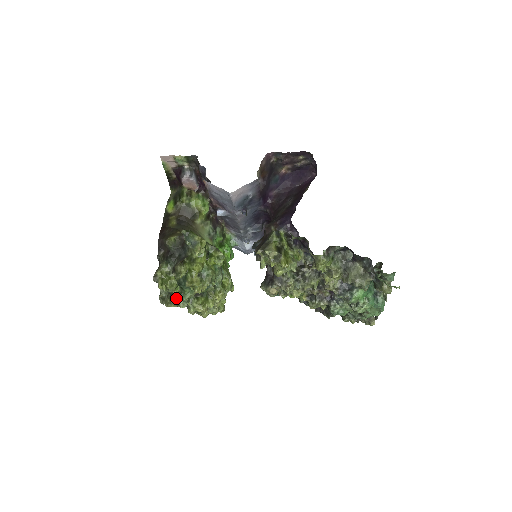
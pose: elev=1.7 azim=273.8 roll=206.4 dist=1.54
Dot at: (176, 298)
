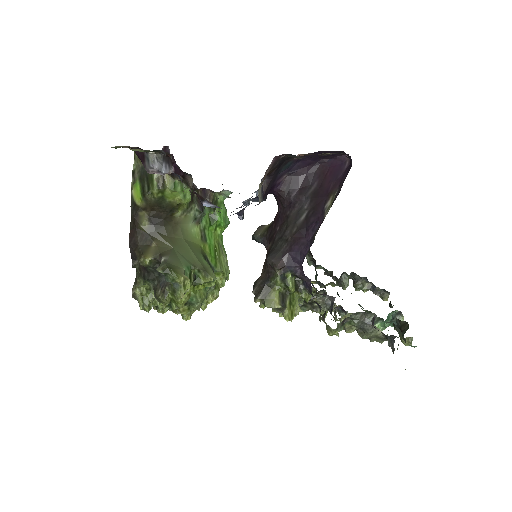
Dot at: (162, 309)
